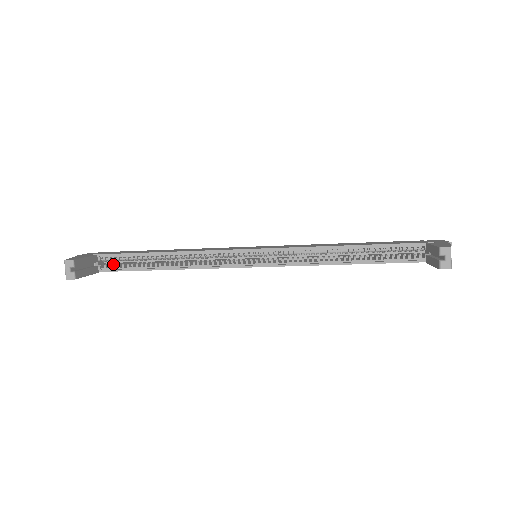
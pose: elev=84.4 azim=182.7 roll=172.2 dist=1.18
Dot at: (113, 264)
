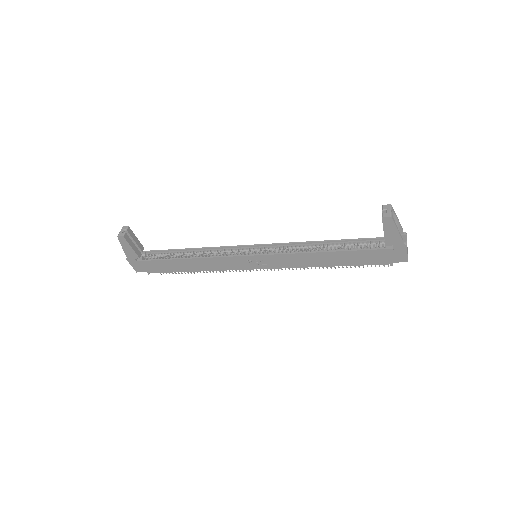
Dot at: (152, 258)
